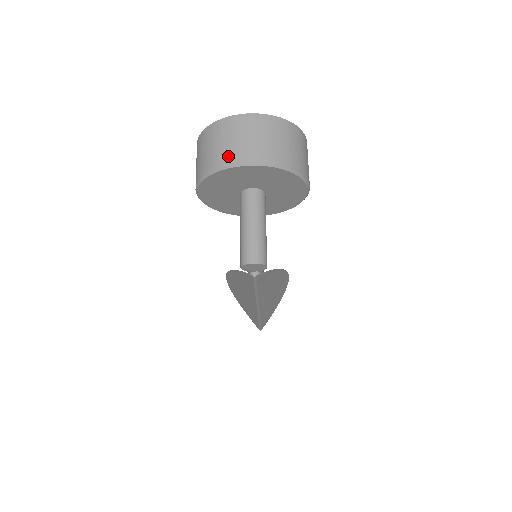
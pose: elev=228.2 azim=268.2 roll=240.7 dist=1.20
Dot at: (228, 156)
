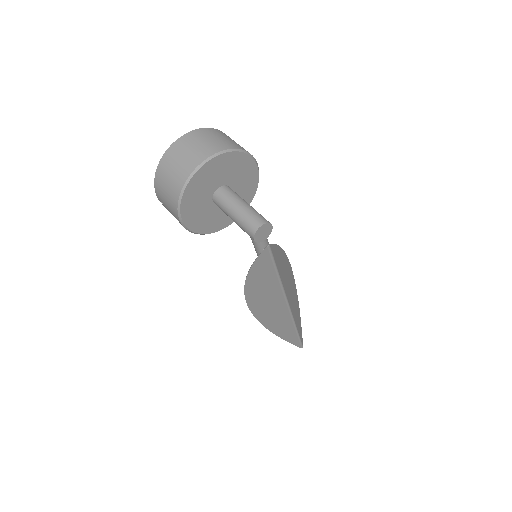
Dot at: (187, 168)
